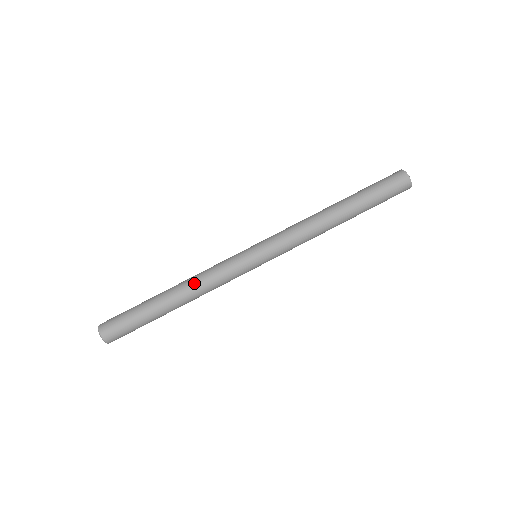
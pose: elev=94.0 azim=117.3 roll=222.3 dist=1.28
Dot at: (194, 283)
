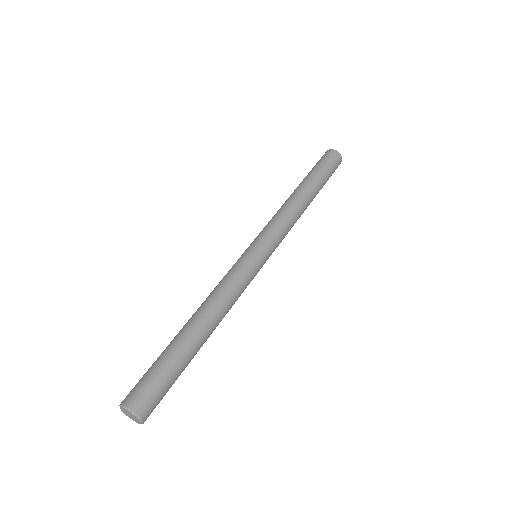
Dot at: (206, 299)
